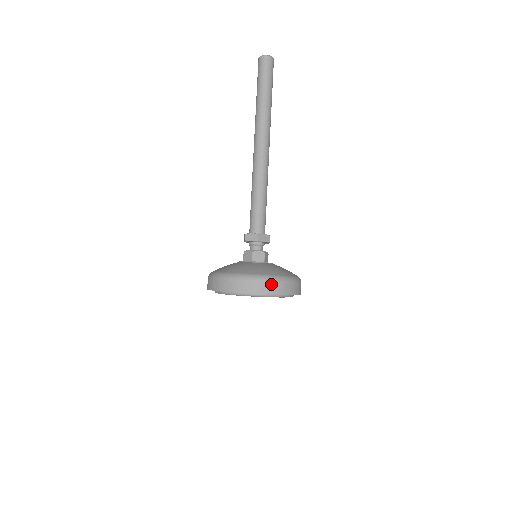
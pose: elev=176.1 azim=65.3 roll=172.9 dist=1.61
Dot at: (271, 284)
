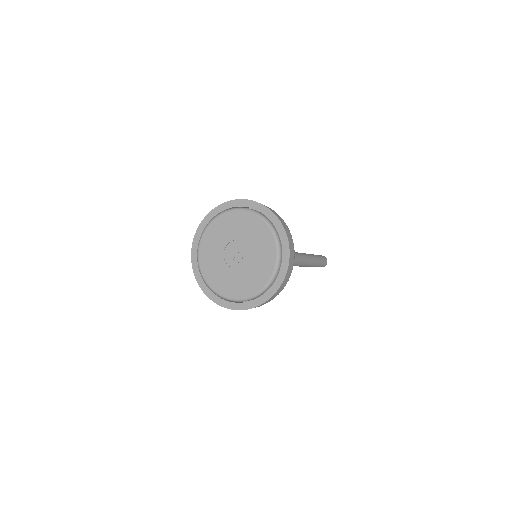
Dot at: occluded
